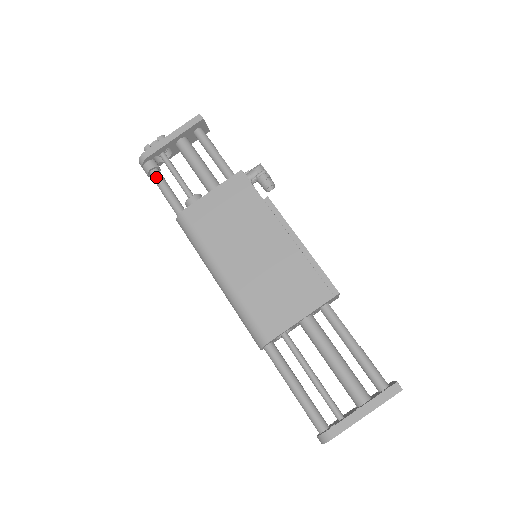
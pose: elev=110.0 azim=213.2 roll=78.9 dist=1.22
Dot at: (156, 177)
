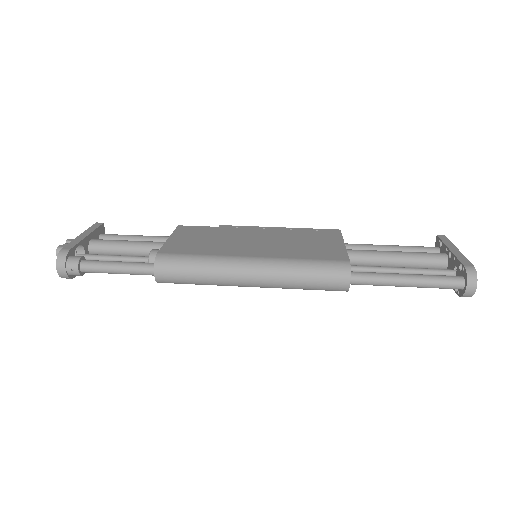
Dot at: (93, 261)
